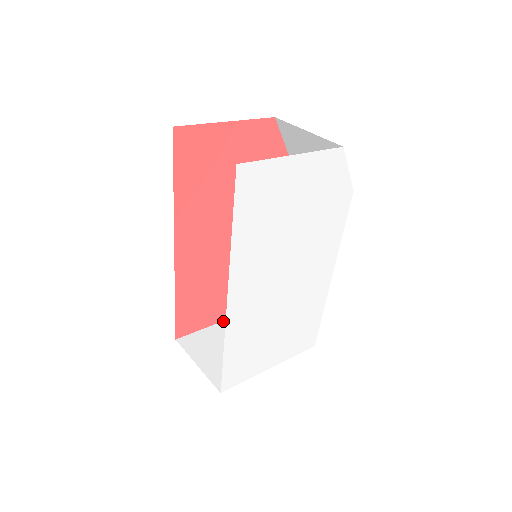
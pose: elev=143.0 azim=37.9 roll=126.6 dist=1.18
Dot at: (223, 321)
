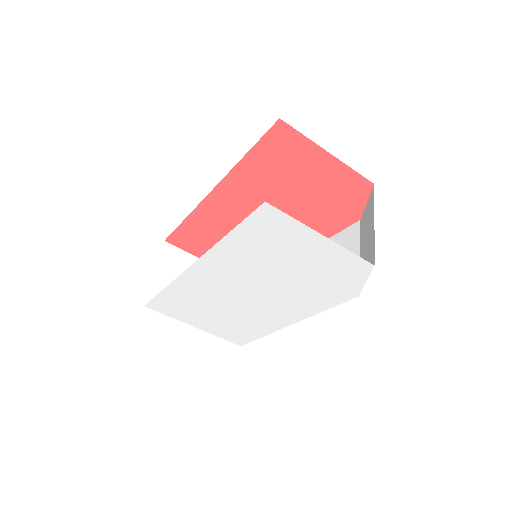
Dot at: occluded
